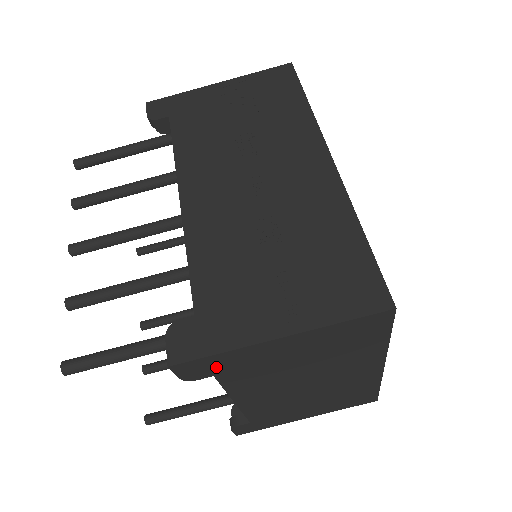
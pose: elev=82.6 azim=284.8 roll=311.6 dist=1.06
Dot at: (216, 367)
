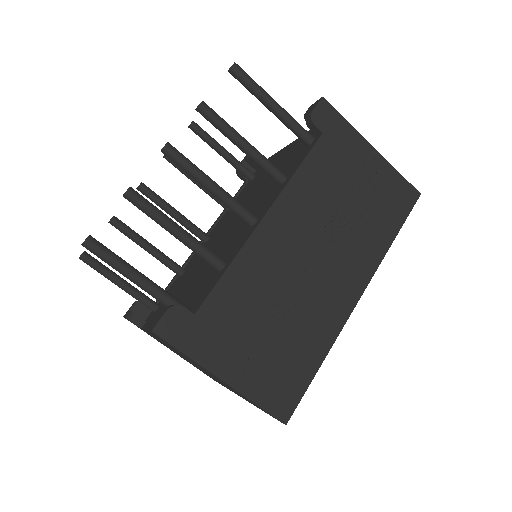
Dot at: occluded
